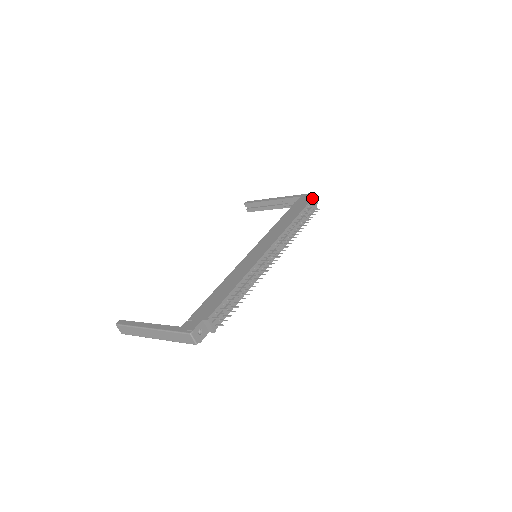
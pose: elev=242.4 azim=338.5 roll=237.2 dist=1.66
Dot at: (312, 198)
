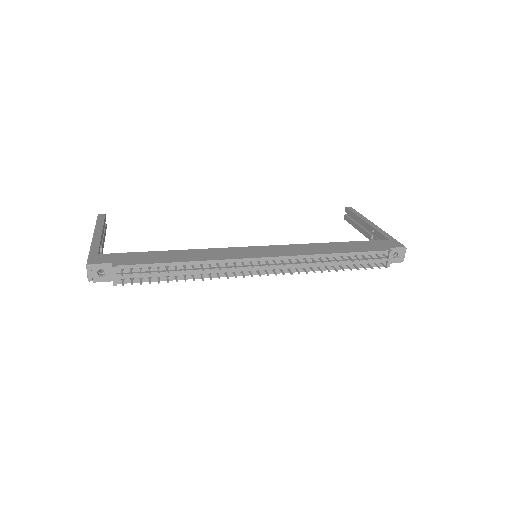
Dot at: (391, 249)
